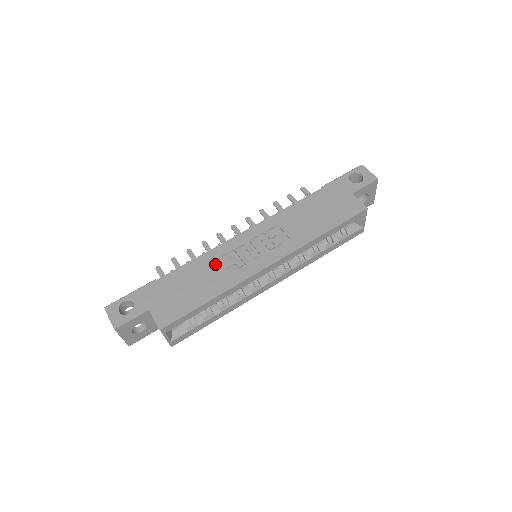
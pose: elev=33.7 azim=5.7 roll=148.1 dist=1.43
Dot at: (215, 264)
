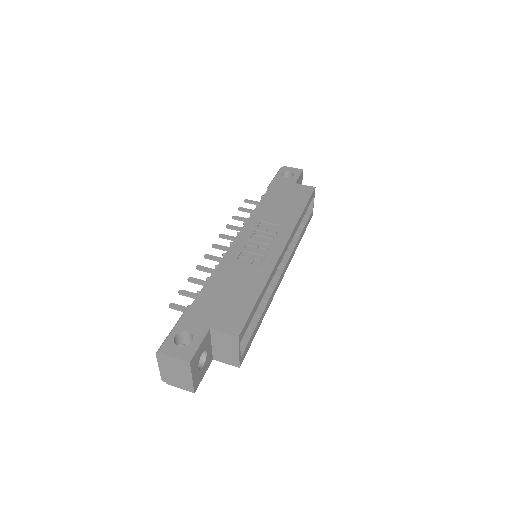
Dot at: (237, 267)
